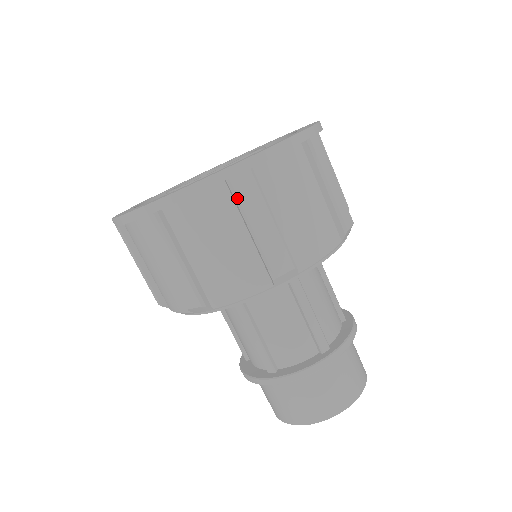
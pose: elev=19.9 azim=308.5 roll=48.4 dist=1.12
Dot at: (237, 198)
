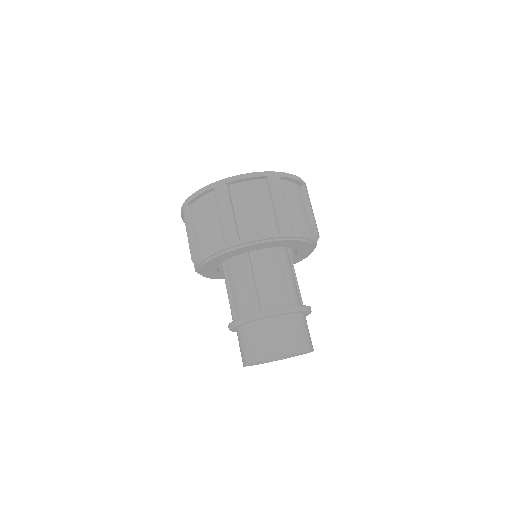
Dot at: (271, 186)
